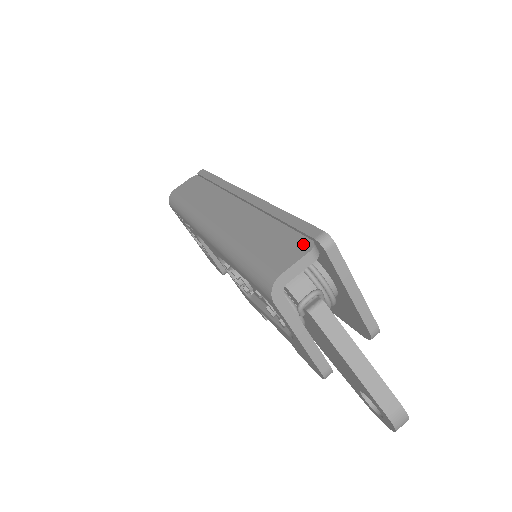
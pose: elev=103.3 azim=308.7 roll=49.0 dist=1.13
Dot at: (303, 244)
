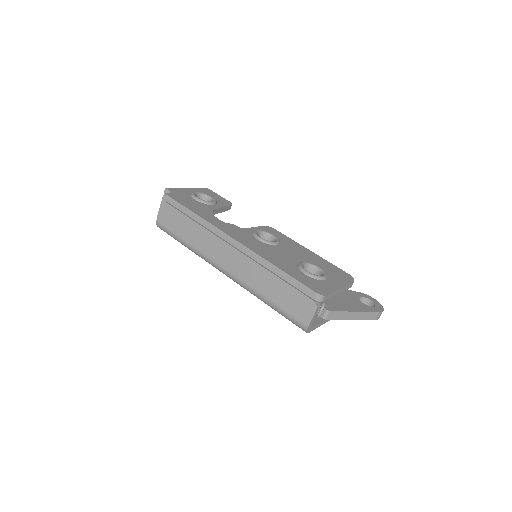
Dot at: (309, 303)
